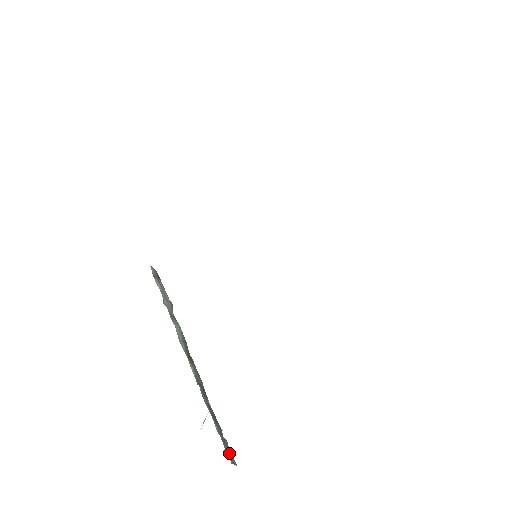
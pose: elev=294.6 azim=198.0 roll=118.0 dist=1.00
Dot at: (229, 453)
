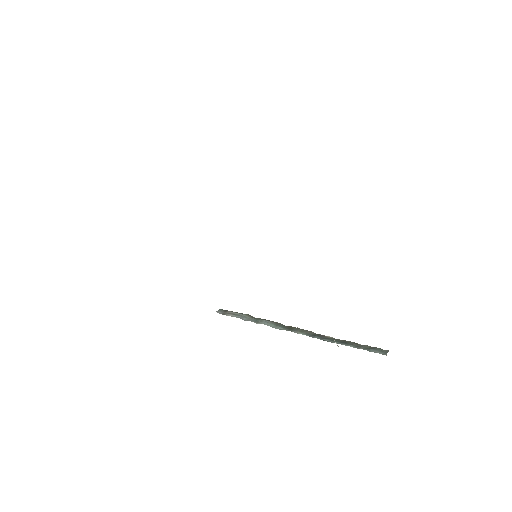
Dot at: (377, 351)
